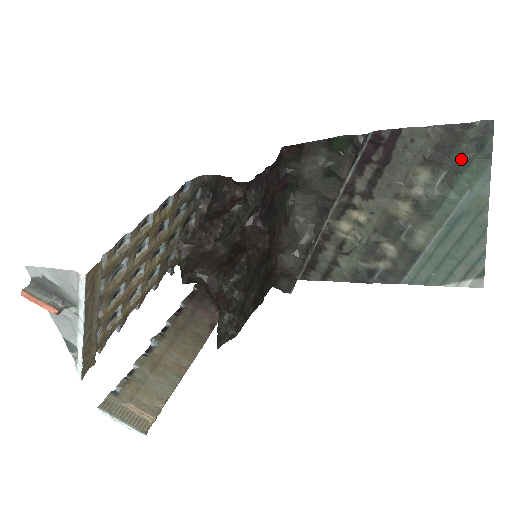
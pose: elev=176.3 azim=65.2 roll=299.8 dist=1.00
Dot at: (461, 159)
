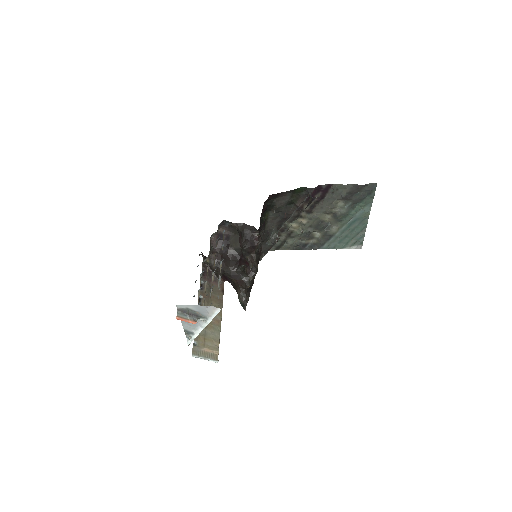
Dot at: (360, 198)
